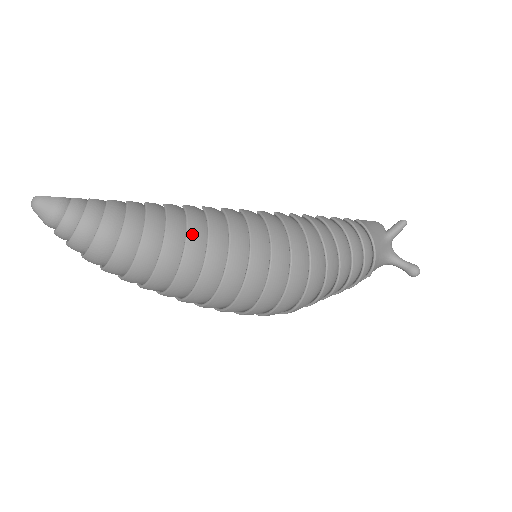
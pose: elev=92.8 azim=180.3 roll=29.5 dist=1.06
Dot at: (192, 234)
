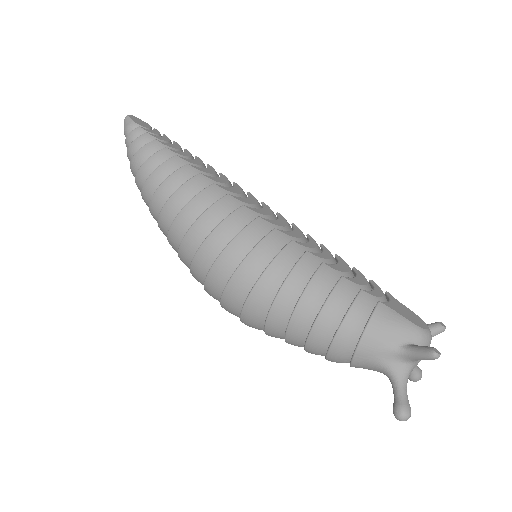
Dot at: (174, 198)
